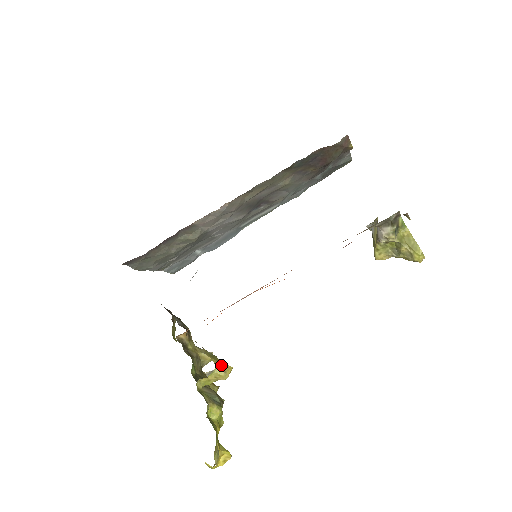
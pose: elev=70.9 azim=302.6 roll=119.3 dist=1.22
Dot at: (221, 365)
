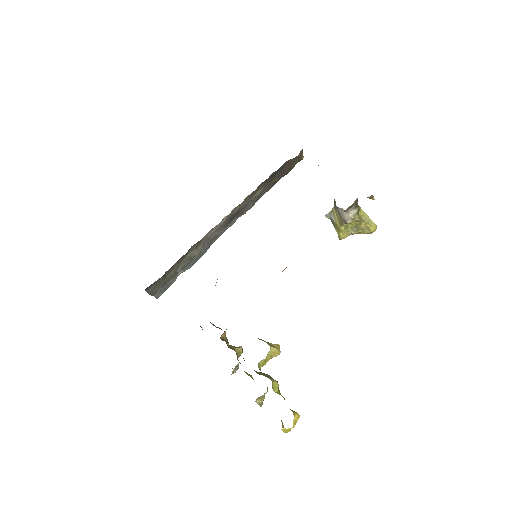
Dot at: (271, 345)
